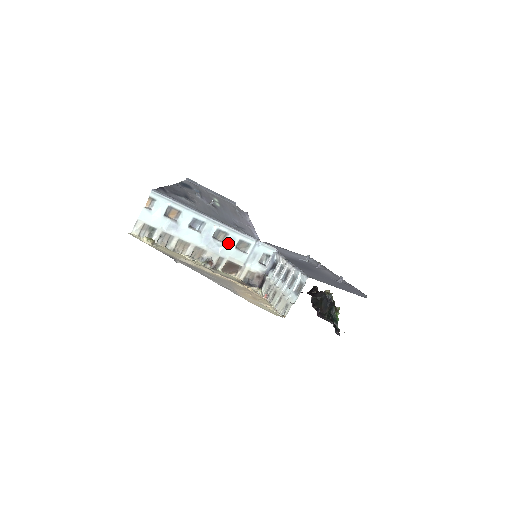
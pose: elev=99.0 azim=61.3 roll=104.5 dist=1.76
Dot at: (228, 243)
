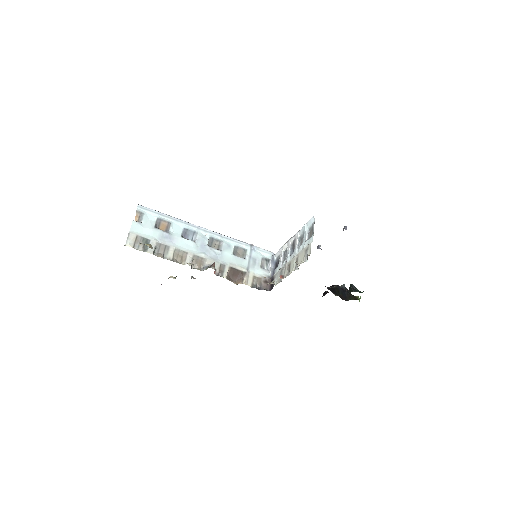
Dot at: (224, 250)
